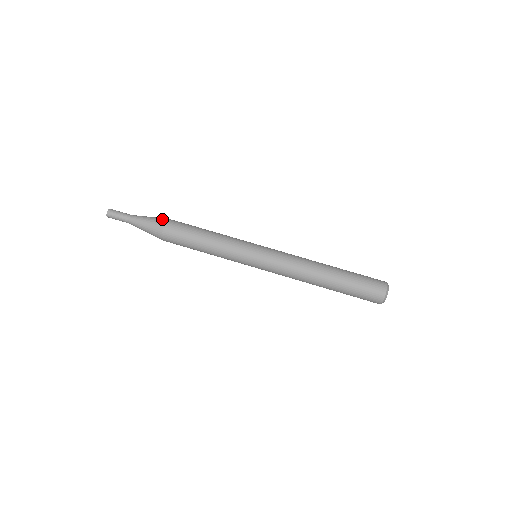
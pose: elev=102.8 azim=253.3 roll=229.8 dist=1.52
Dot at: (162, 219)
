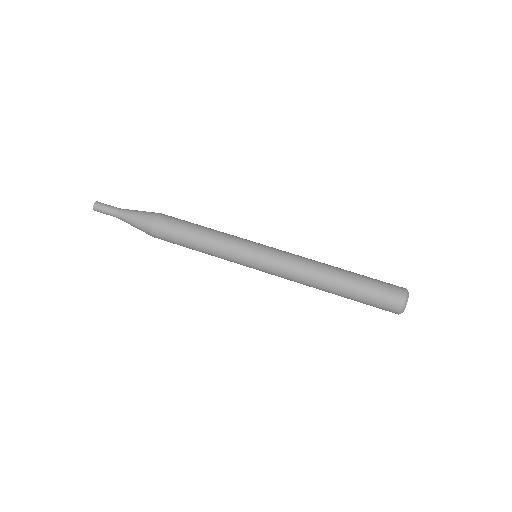
Dot at: (152, 214)
